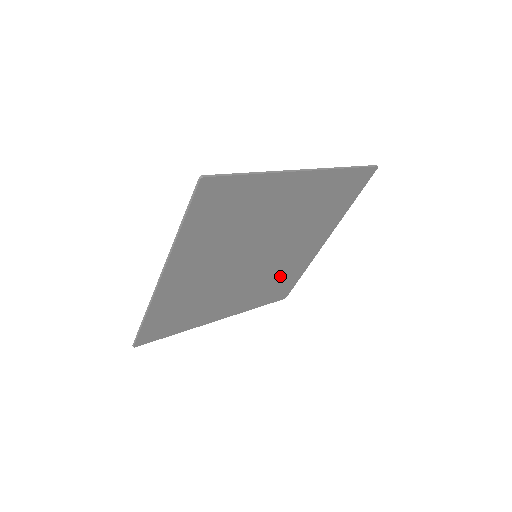
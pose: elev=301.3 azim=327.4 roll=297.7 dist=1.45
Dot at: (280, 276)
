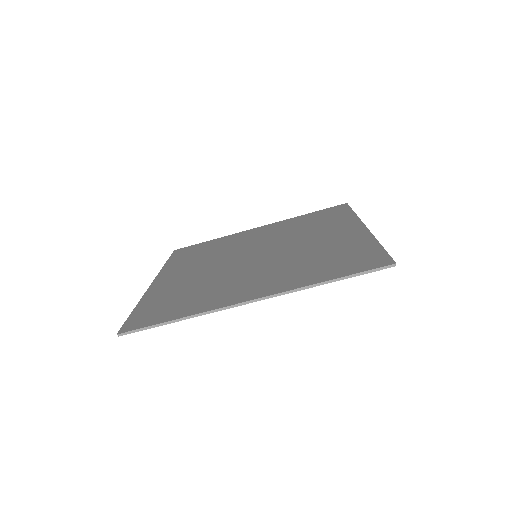
Dot at: occluded
